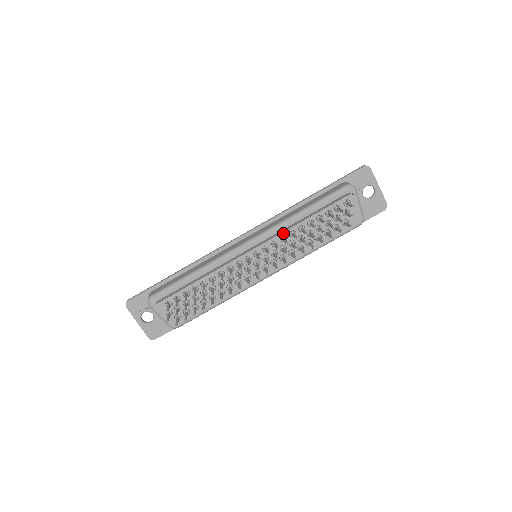
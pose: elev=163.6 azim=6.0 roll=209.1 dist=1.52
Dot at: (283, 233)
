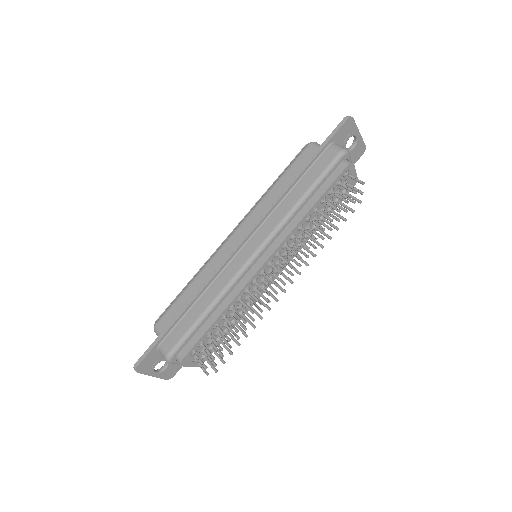
Dot at: (292, 232)
